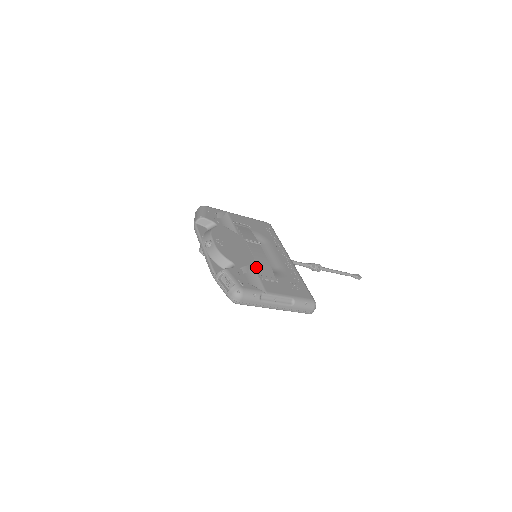
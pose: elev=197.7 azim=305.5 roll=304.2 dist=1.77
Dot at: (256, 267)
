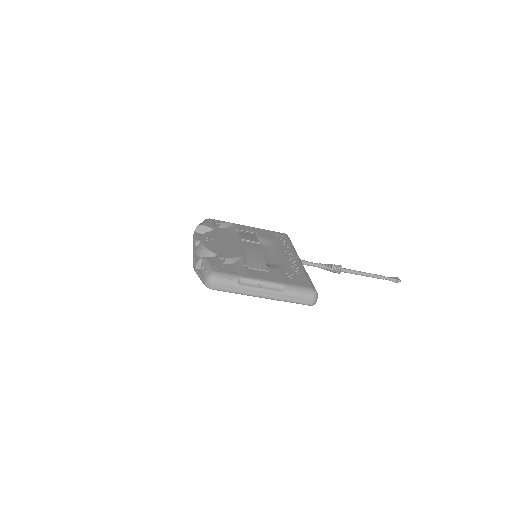
Dot at: (245, 259)
